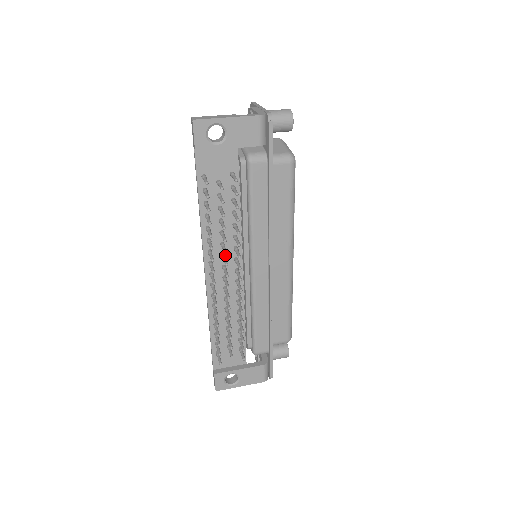
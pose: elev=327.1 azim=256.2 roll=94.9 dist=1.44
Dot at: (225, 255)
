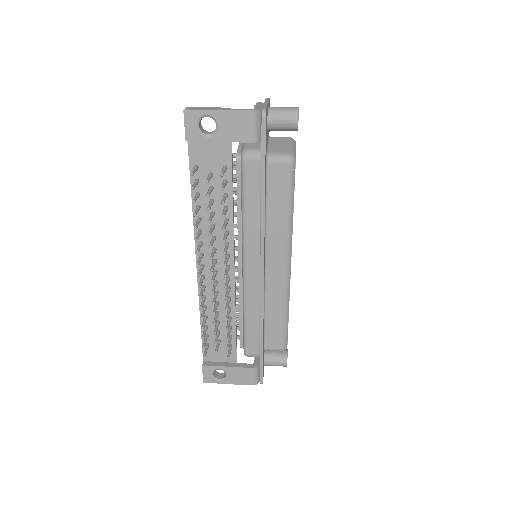
Dot at: (217, 249)
